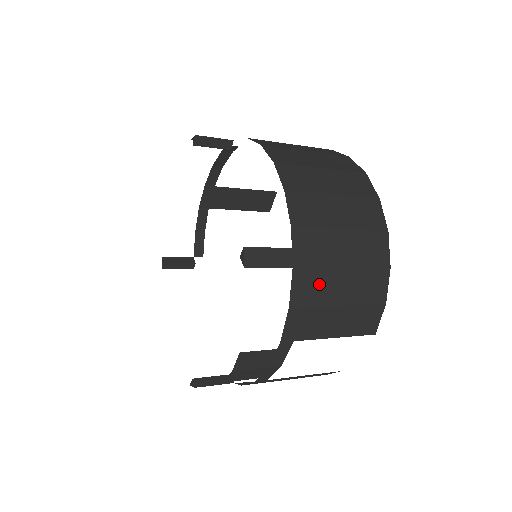
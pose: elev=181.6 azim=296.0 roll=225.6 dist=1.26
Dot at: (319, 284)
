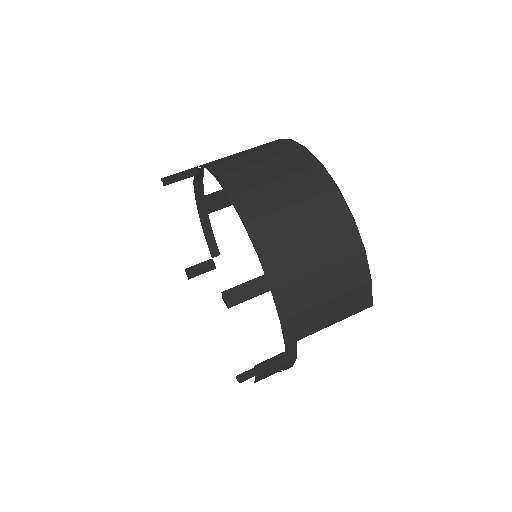
Dot at: (300, 292)
